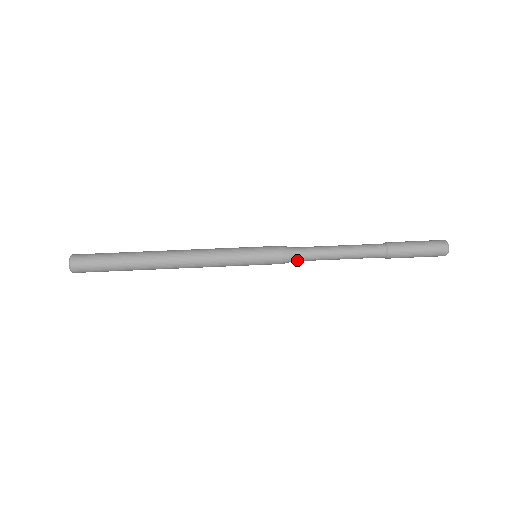
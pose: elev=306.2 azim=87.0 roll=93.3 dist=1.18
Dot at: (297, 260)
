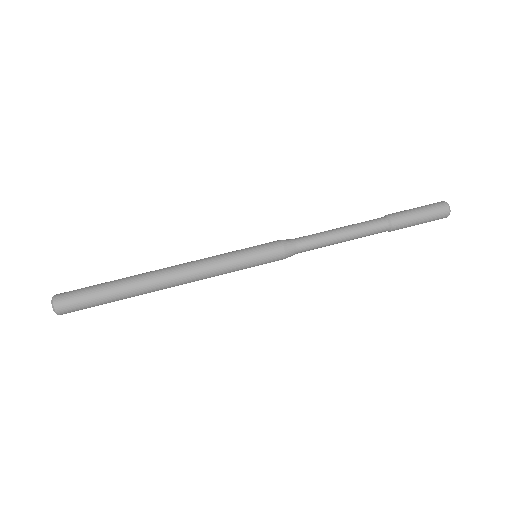
Dot at: (299, 252)
